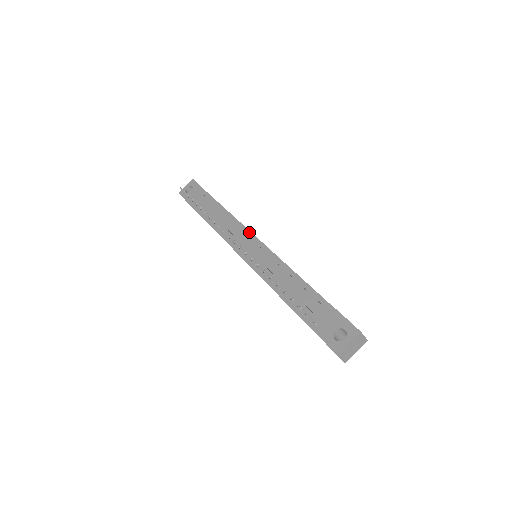
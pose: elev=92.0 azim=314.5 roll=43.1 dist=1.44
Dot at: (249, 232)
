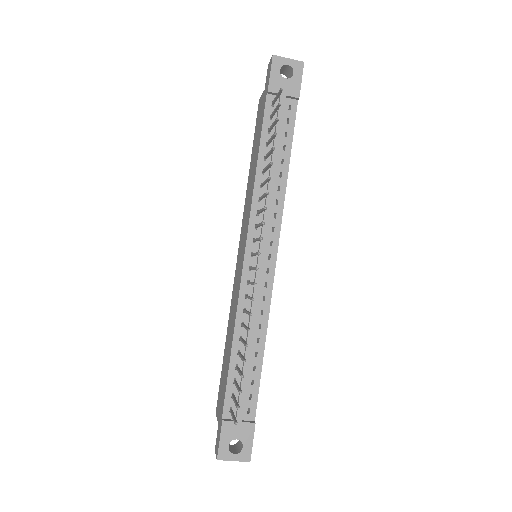
Dot at: (278, 238)
